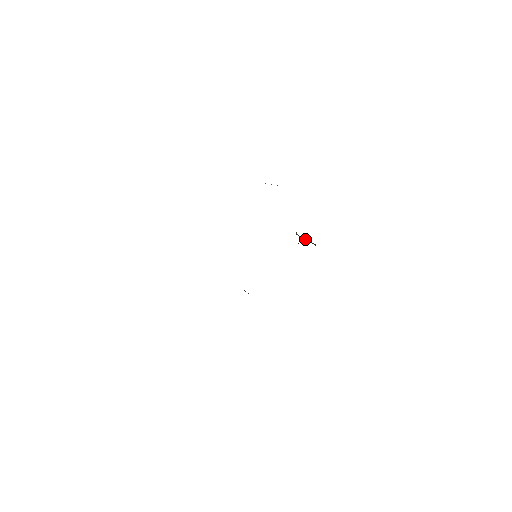
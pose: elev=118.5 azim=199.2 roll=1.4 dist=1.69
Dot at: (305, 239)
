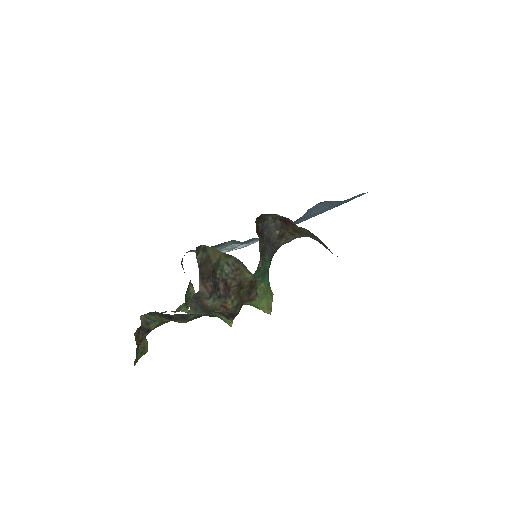
Dot at: occluded
